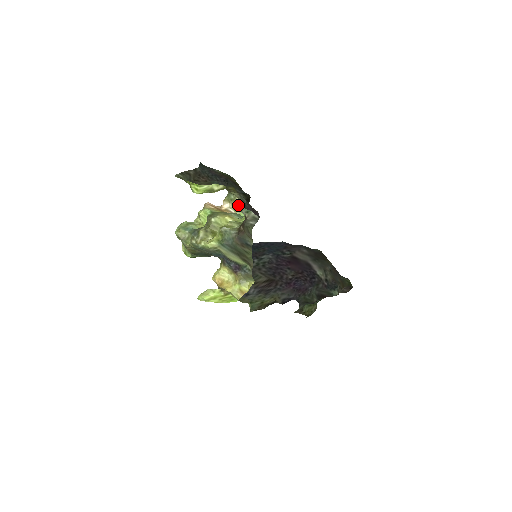
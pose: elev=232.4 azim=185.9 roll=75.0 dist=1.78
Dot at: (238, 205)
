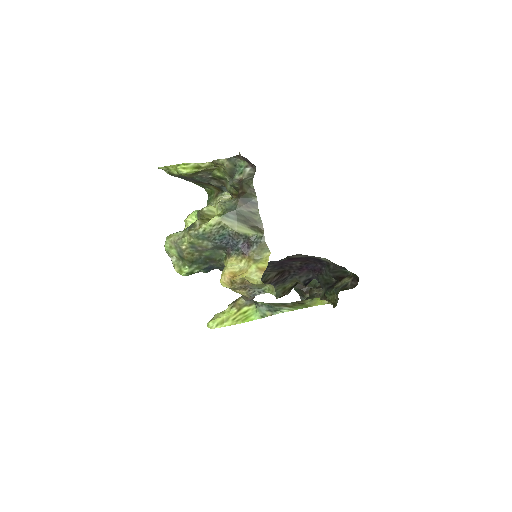
Dot at: occluded
